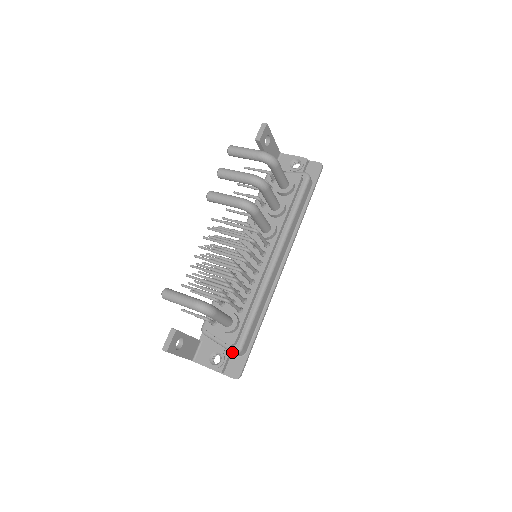
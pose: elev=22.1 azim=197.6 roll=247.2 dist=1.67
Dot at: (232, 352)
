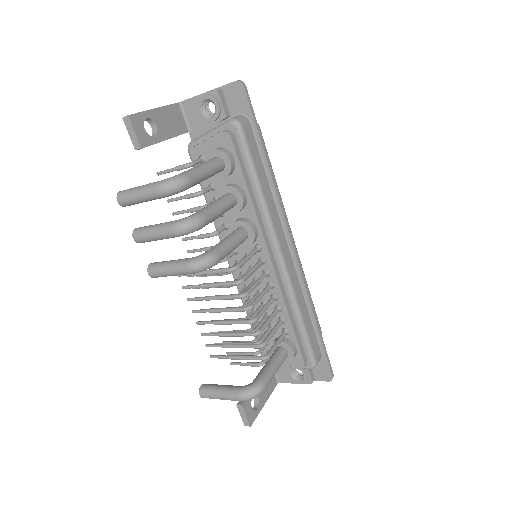
Dot at: (309, 369)
